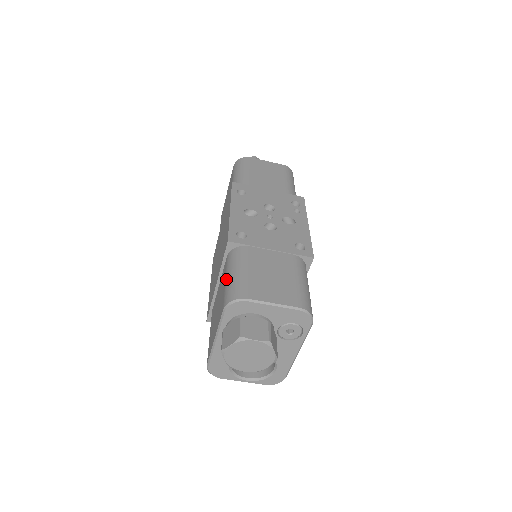
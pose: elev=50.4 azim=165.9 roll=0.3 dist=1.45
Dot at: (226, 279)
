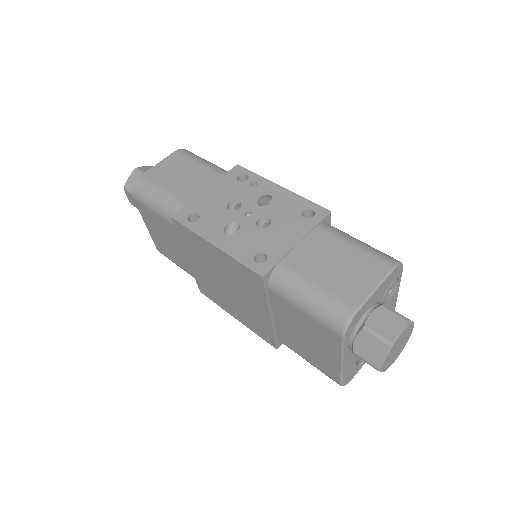
Dot at: (304, 310)
